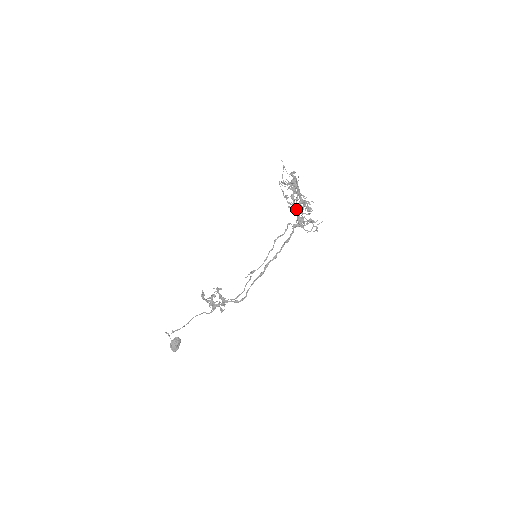
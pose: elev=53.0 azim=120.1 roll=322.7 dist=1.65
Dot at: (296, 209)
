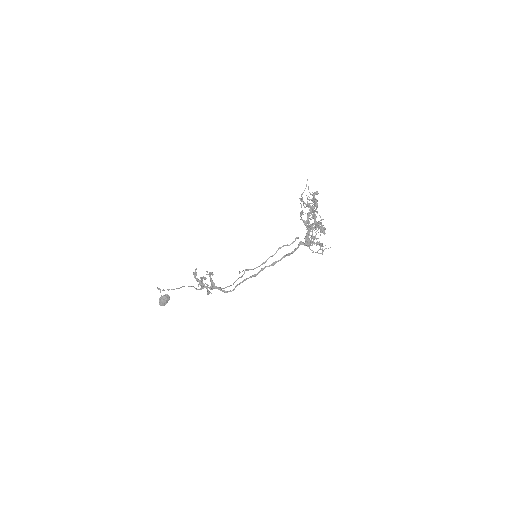
Dot at: (307, 228)
